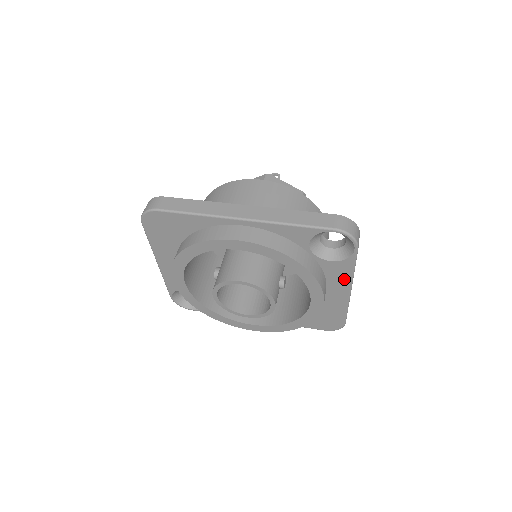
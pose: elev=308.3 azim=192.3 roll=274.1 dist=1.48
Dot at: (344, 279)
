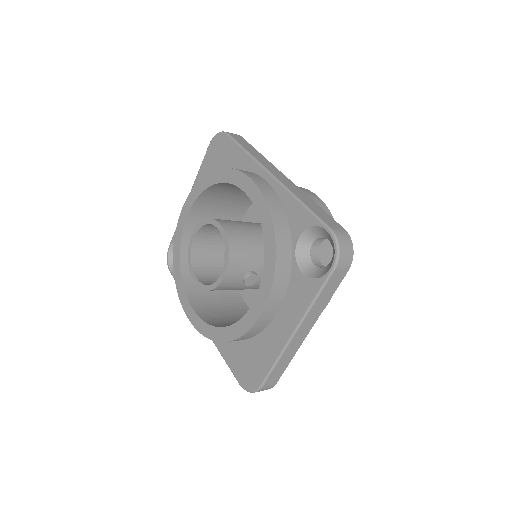
Dot at: (298, 309)
